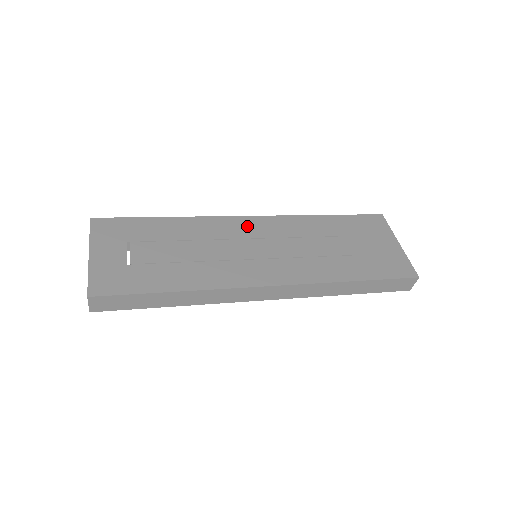
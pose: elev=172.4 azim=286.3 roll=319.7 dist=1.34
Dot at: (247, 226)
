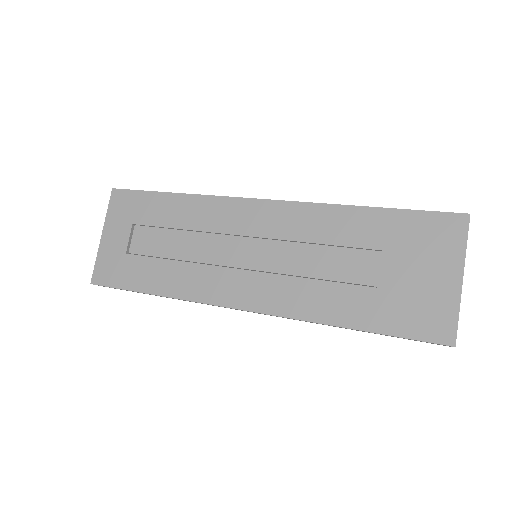
Dot at: (253, 216)
